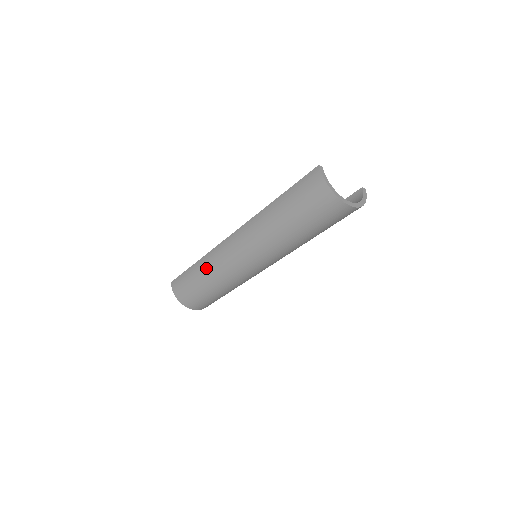
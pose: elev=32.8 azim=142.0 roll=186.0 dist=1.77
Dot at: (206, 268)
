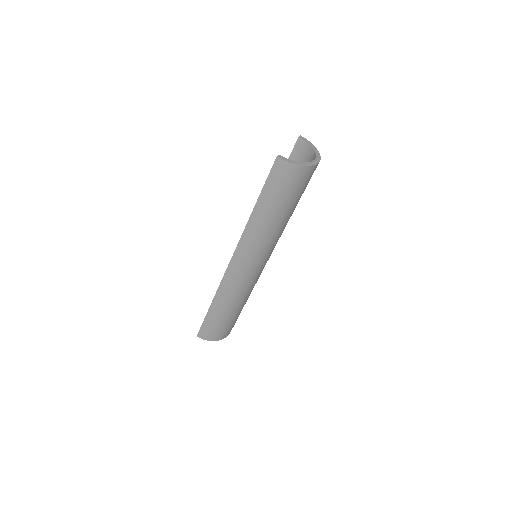
Dot at: (226, 302)
